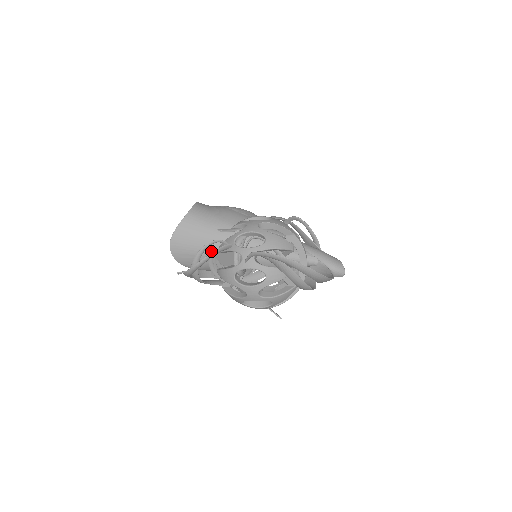
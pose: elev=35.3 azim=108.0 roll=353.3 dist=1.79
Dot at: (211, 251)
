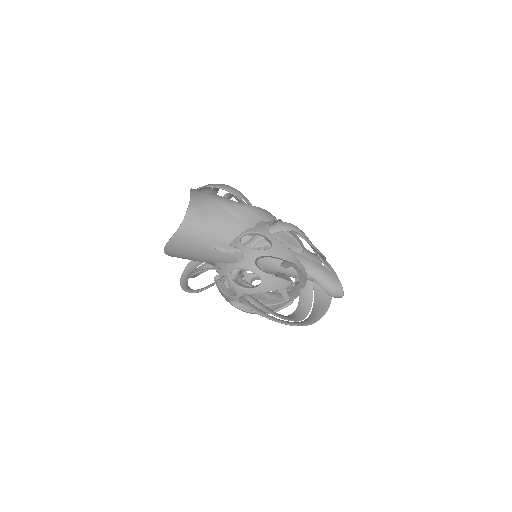
Dot at: (207, 261)
